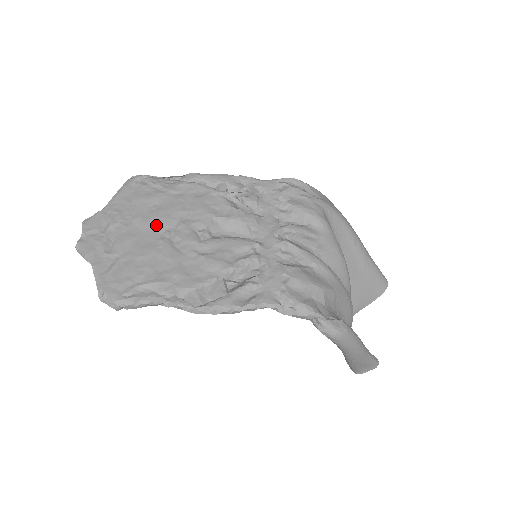
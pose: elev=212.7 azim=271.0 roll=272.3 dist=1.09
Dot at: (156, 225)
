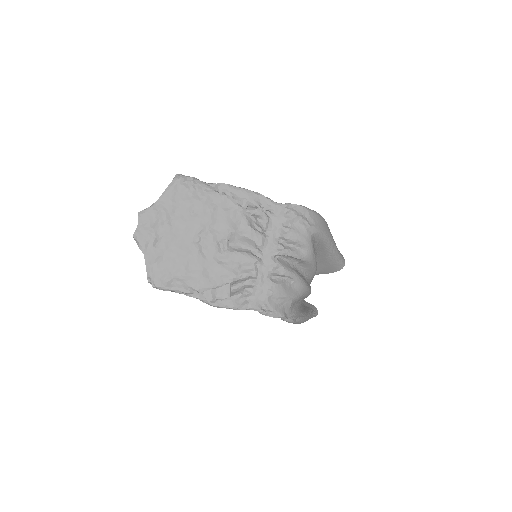
Dot at: (191, 230)
